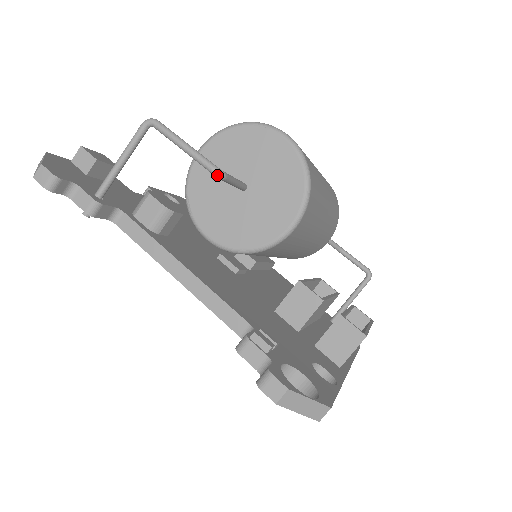
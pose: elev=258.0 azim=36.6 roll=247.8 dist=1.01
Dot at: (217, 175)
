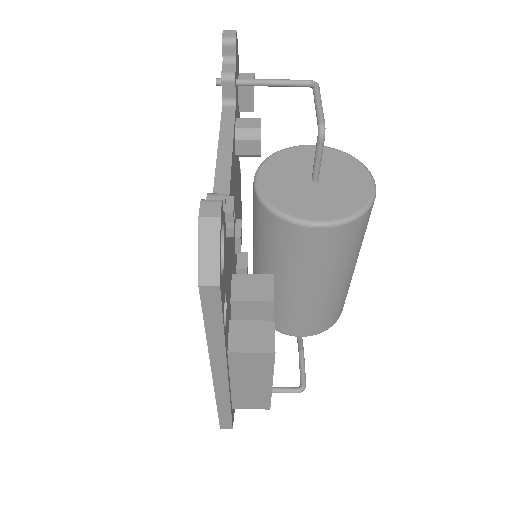
Dot at: (320, 129)
